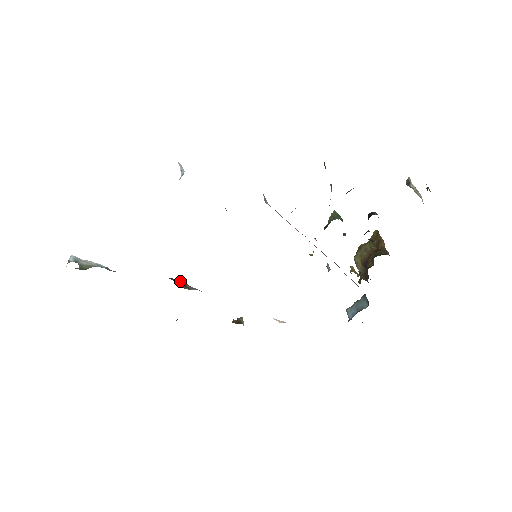
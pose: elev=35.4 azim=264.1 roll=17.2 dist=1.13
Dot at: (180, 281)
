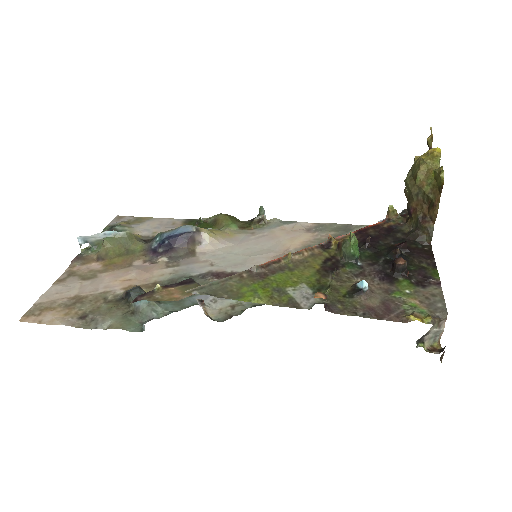
Dot at: (188, 237)
